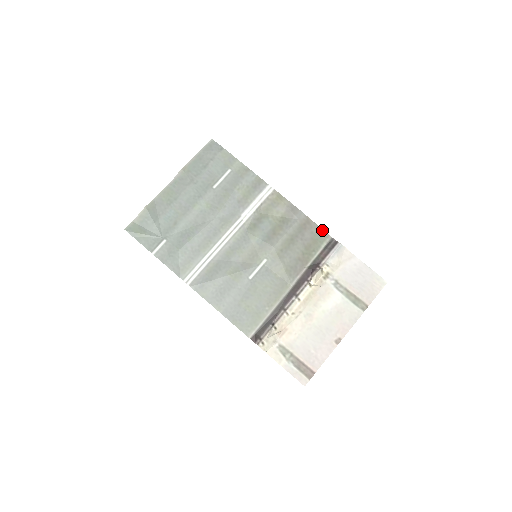
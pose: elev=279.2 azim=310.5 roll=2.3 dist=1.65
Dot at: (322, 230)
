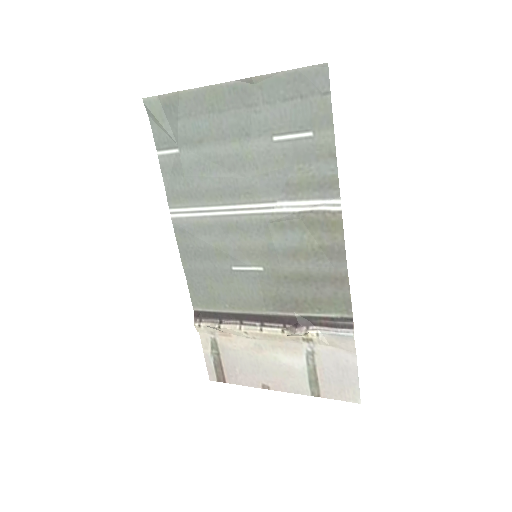
Dot at: (350, 302)
